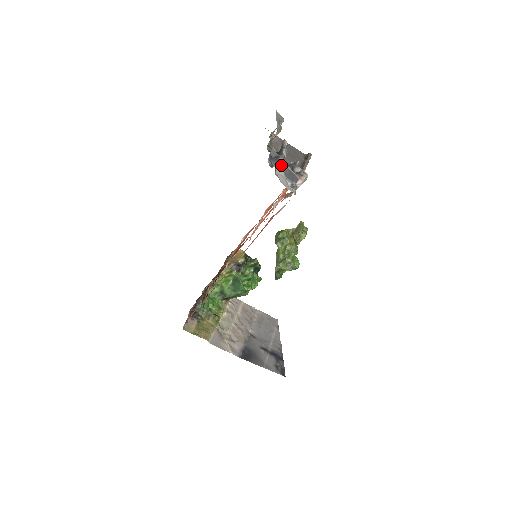
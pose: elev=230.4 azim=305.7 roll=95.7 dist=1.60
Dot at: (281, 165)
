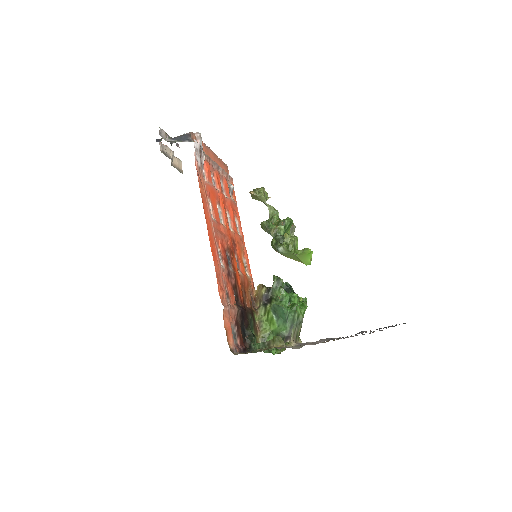
Dot at: (170, 139)
